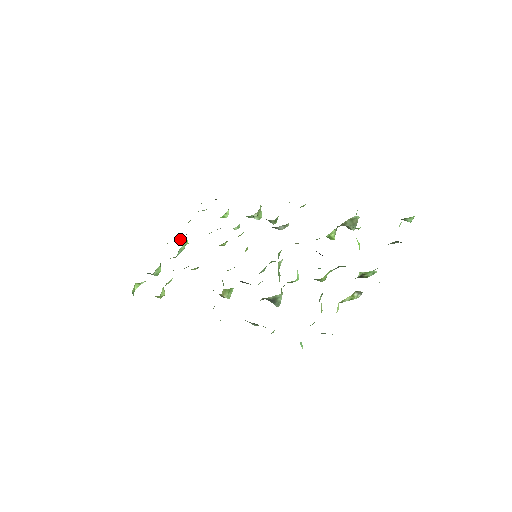
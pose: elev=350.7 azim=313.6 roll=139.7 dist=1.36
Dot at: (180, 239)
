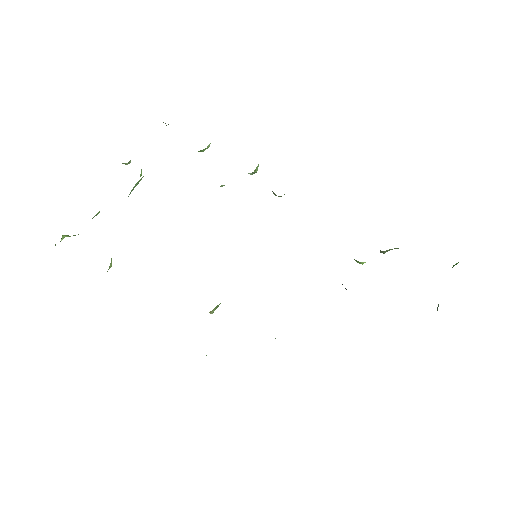
Dot at: (128, 163)
